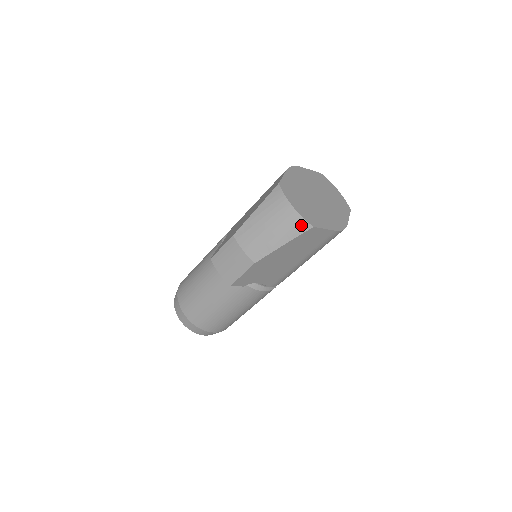
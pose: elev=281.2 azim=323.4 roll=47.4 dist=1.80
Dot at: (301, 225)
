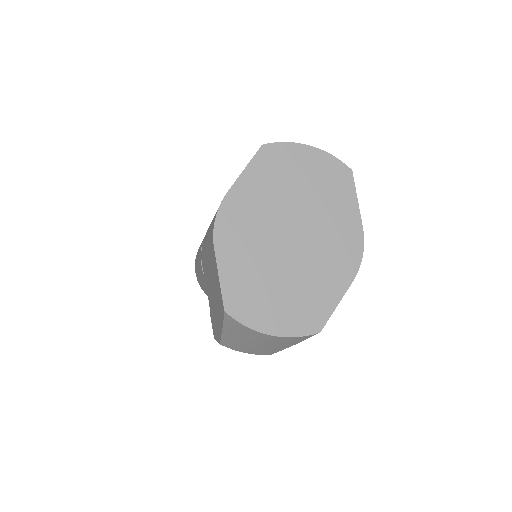
Dot at: (300, 338)
